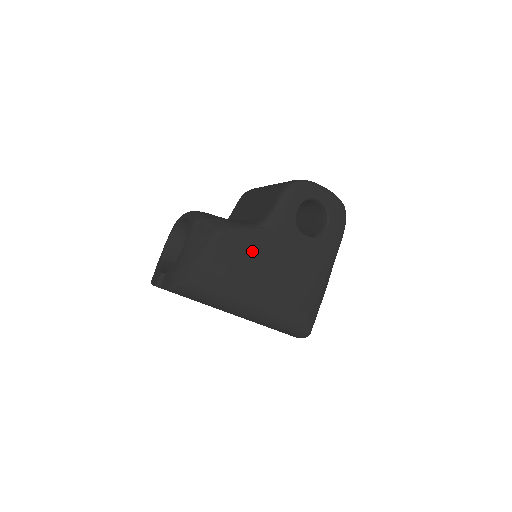
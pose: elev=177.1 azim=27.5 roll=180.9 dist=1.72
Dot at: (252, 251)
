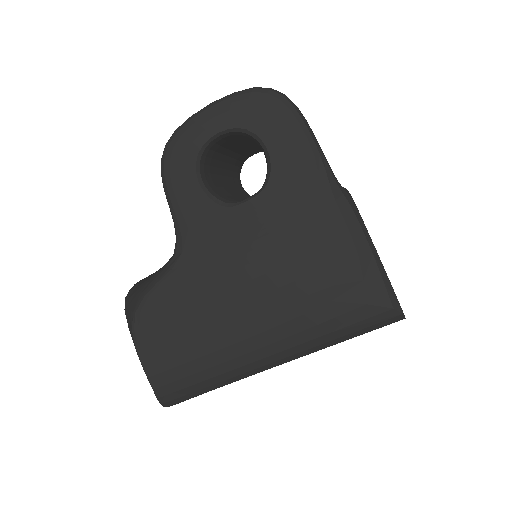
Dot at: (192, 299)
